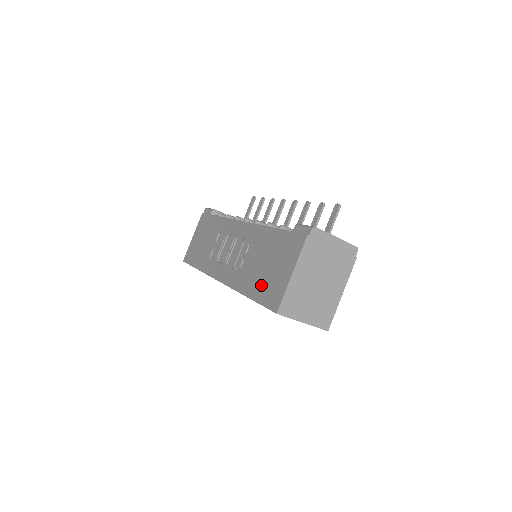
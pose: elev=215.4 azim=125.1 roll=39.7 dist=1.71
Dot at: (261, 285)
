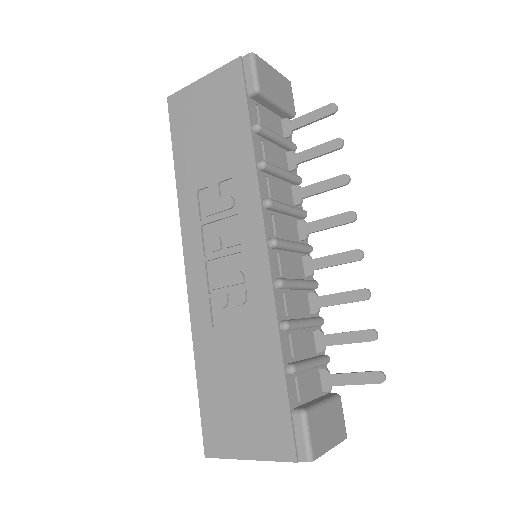
Dot at: (216, 394)
